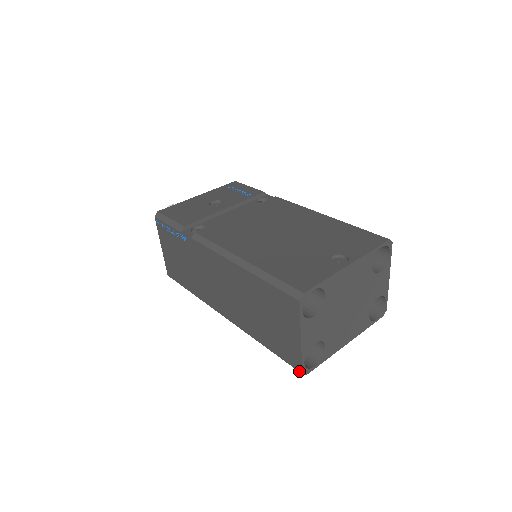
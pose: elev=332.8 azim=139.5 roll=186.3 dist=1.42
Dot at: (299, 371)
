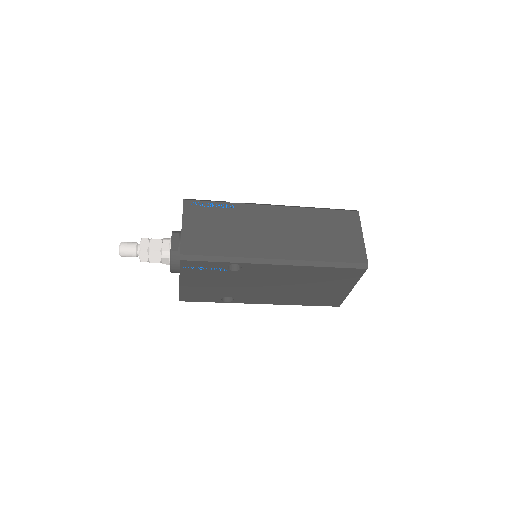
Dot at: (365, 263)
